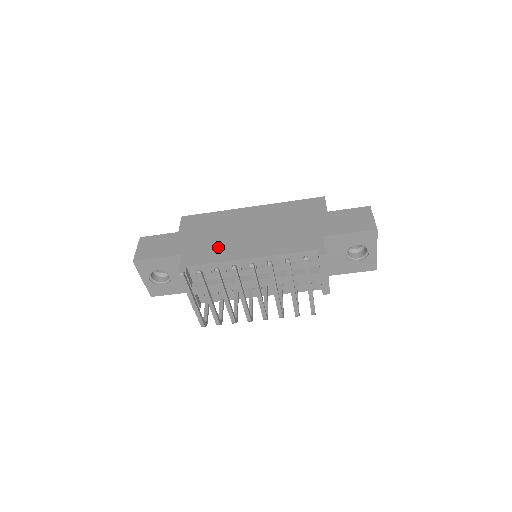
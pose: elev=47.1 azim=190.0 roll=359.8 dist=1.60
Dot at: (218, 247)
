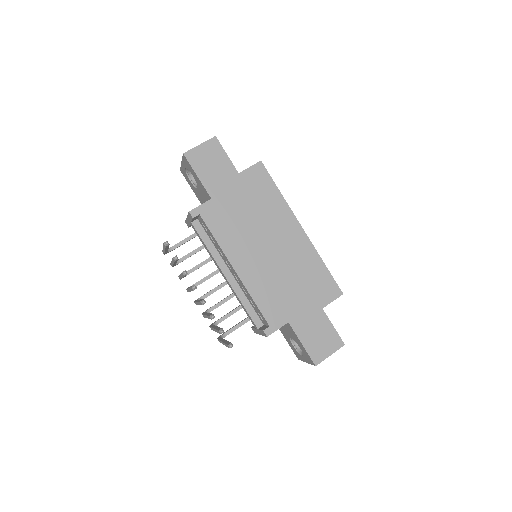
Dot at: (235, 229)
